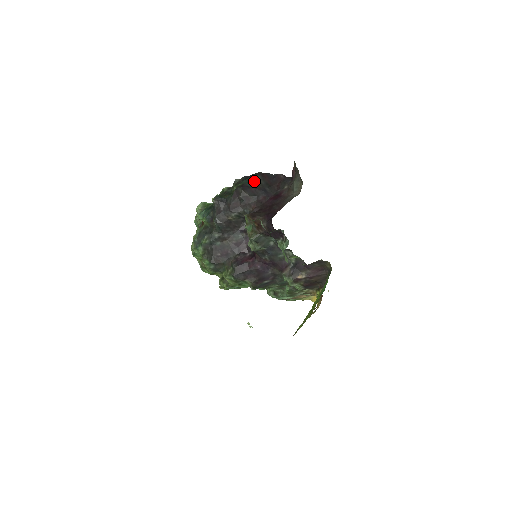
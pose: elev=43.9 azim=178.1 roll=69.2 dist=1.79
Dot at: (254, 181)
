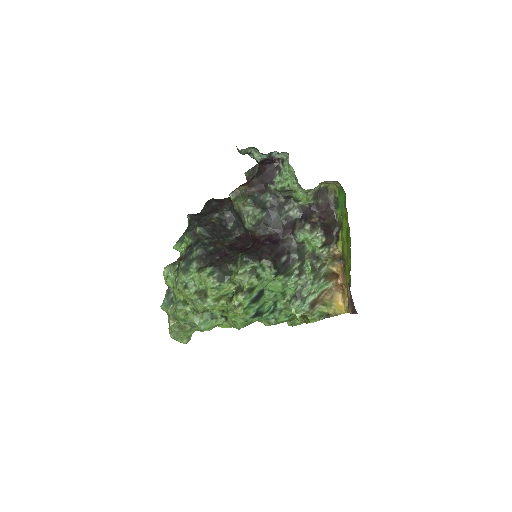
Dot at: occluded
